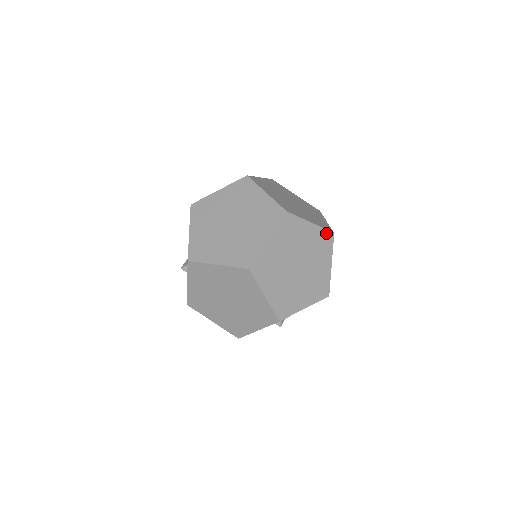
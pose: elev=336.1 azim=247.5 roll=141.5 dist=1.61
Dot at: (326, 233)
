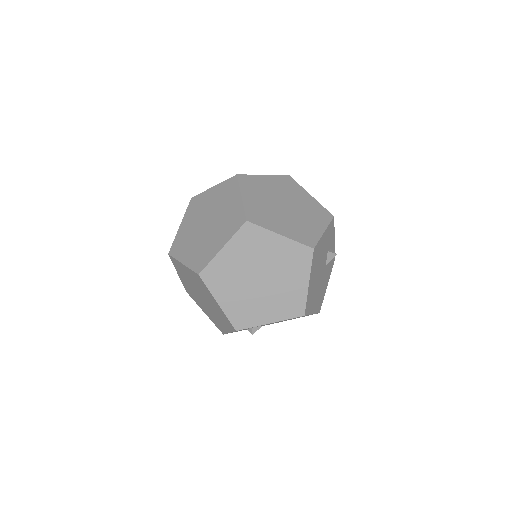
Dot at: (302, 248)
